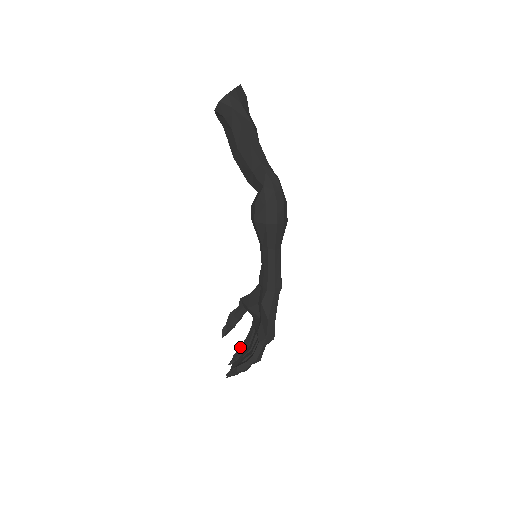
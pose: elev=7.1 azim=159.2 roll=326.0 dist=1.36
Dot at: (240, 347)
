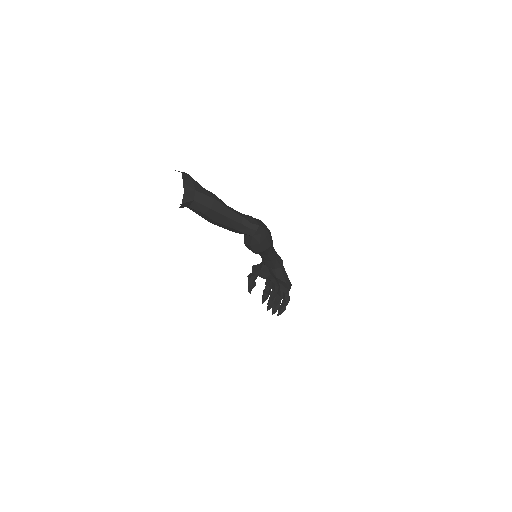
Dot at: (265, 291)
